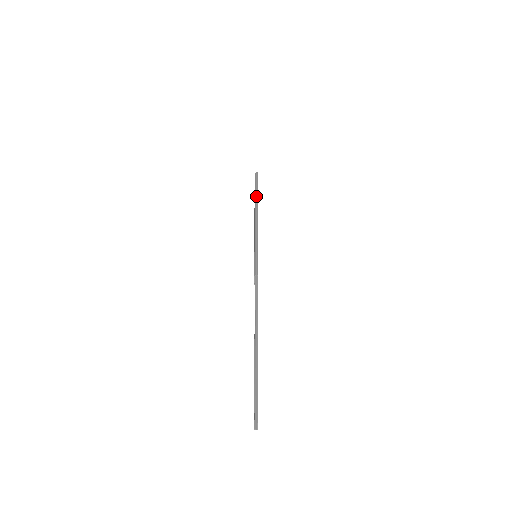
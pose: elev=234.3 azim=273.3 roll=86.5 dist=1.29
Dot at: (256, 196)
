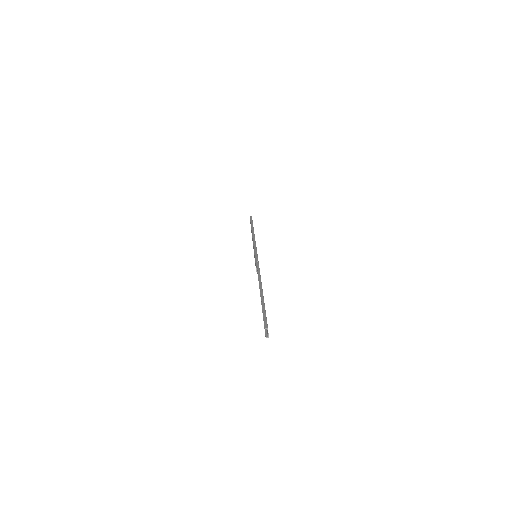
Dot at: (252, 226)
